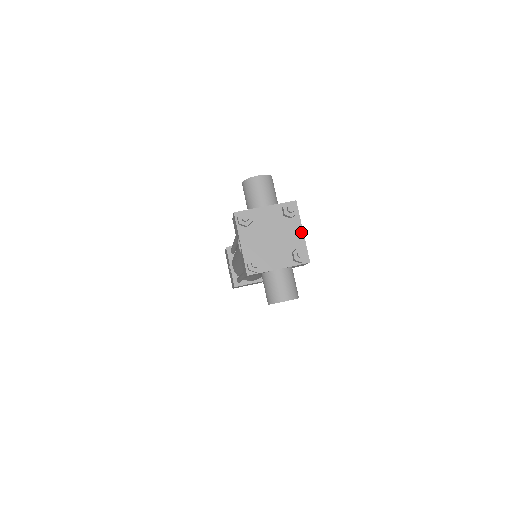
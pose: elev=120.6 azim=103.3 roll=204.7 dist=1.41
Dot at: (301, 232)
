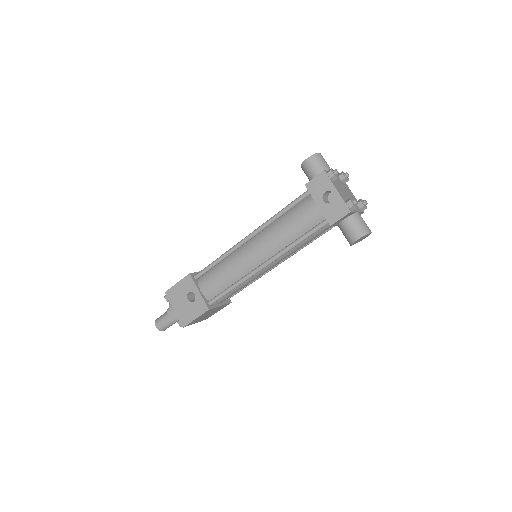
Dot at: (352, 193)
